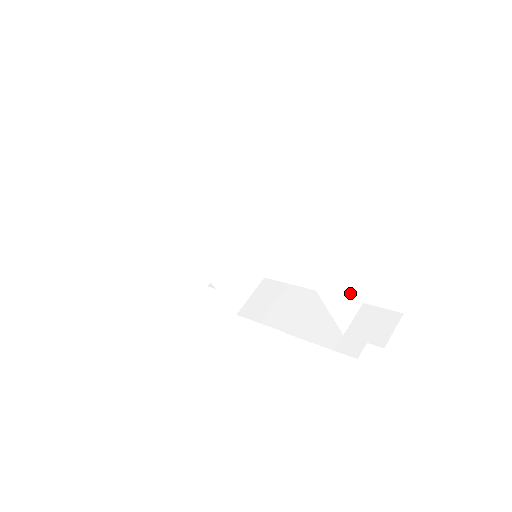
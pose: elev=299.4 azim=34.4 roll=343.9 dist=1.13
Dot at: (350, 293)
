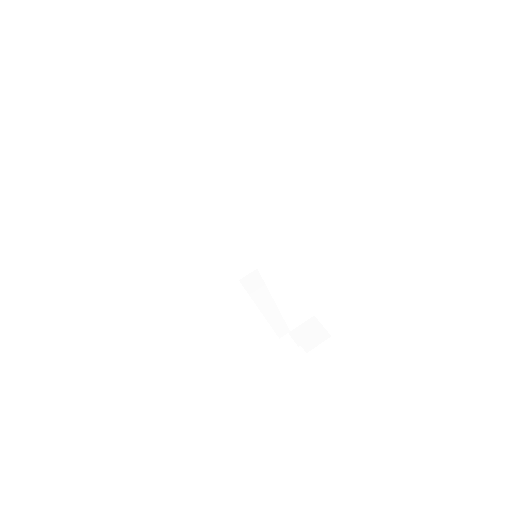
Dot at: (304, 308)
